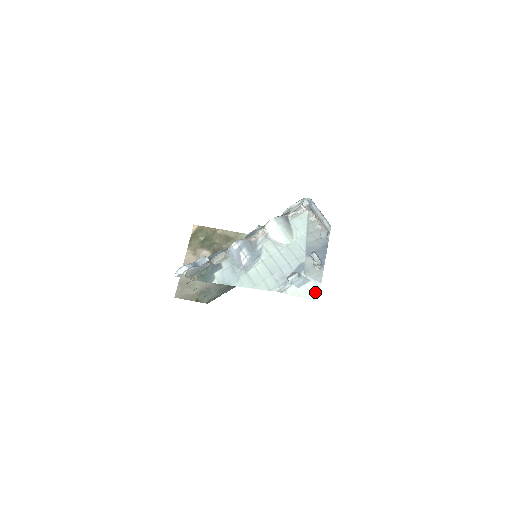
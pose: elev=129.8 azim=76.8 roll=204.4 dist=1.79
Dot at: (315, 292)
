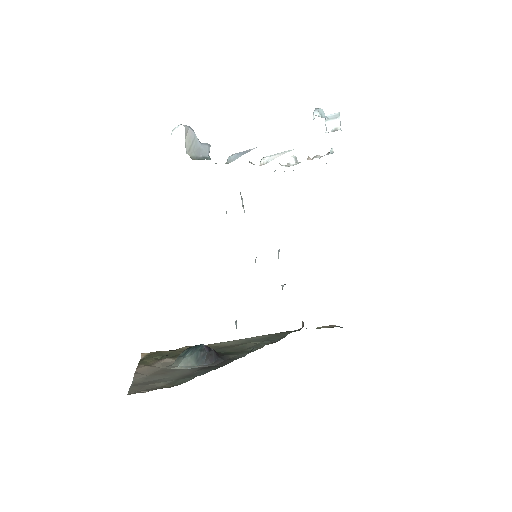
Dot at: occluded
